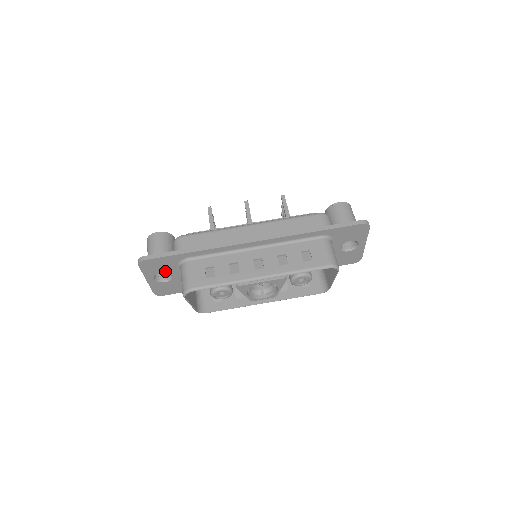
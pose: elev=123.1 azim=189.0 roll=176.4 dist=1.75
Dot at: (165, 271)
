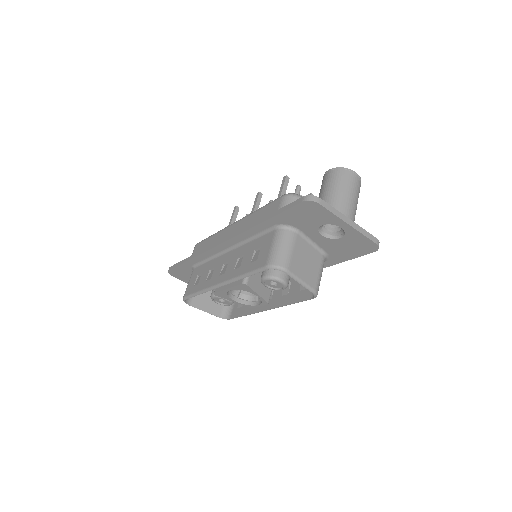
Dot at: occluded
